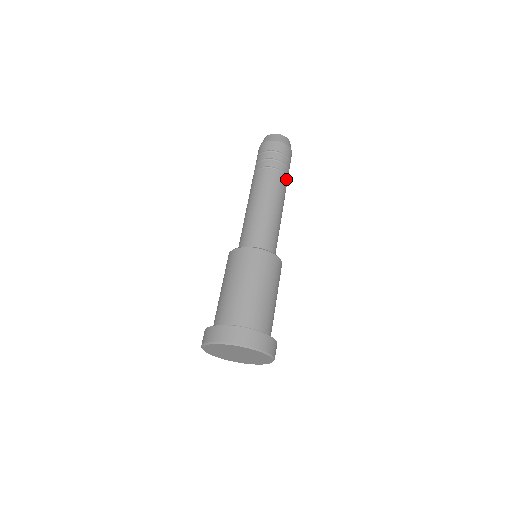
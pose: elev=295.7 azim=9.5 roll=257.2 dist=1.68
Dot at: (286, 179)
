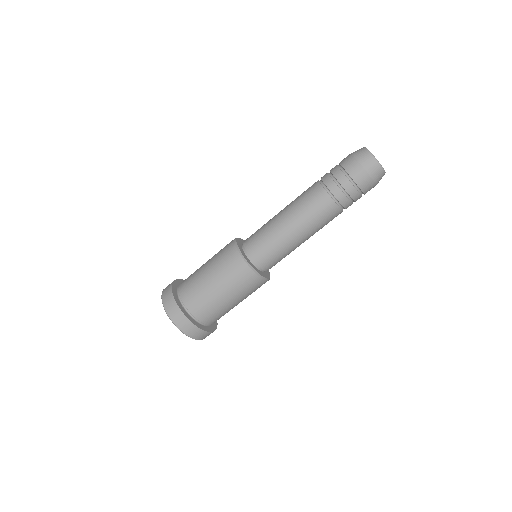
Dot at: occluded
